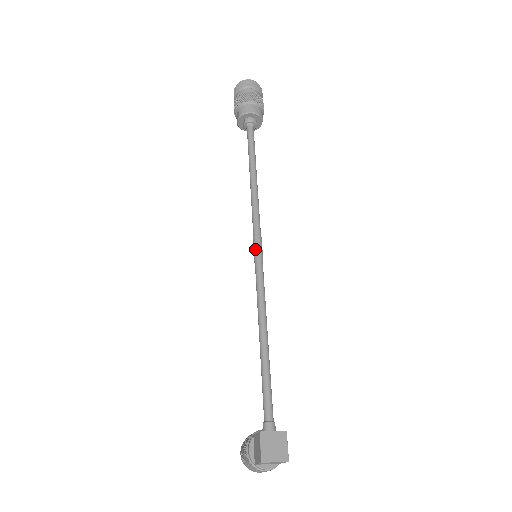
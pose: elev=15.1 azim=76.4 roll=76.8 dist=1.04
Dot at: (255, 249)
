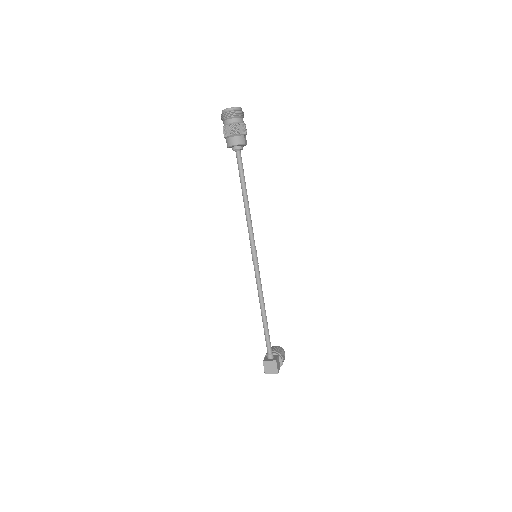
Dot at: (252, 257)
